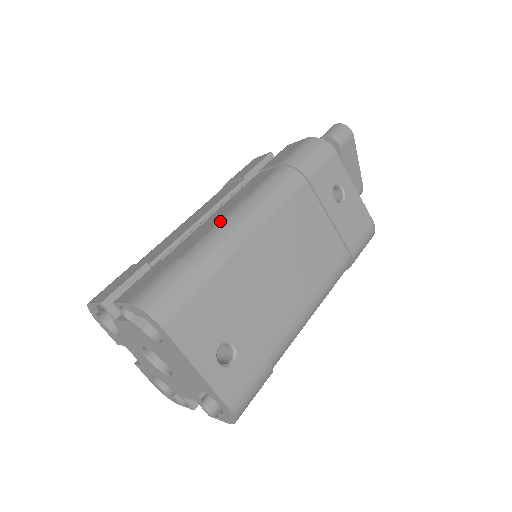
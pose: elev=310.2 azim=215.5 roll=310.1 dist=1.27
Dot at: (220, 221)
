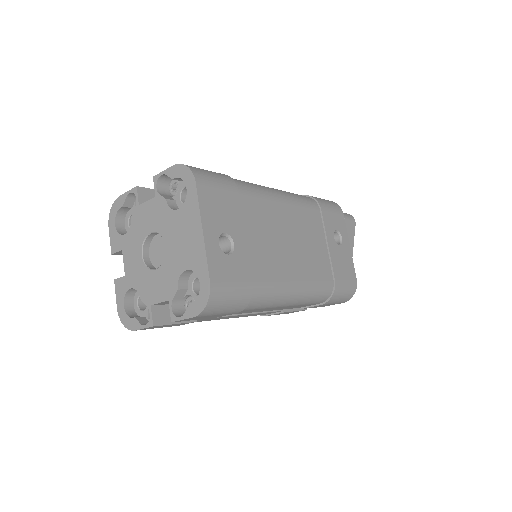
Dot at: occluded
